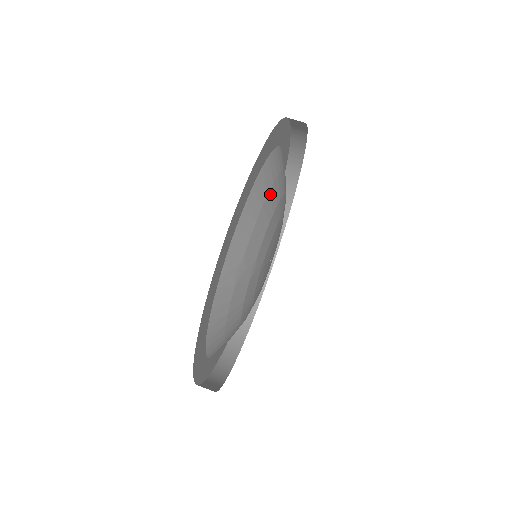
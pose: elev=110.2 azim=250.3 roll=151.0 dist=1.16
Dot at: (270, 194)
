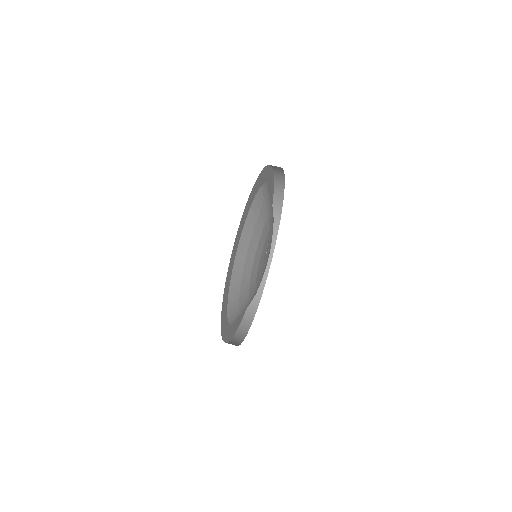
Dot at: occluded
